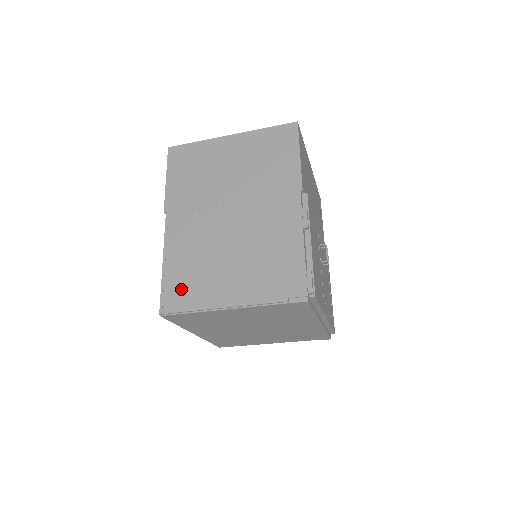
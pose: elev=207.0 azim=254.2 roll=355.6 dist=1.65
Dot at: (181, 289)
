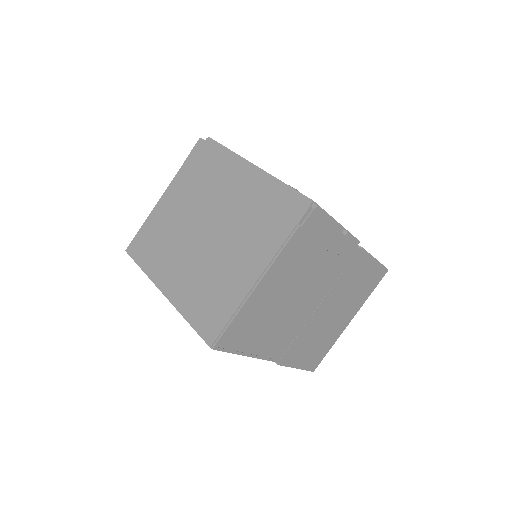
Dot at: occluded
